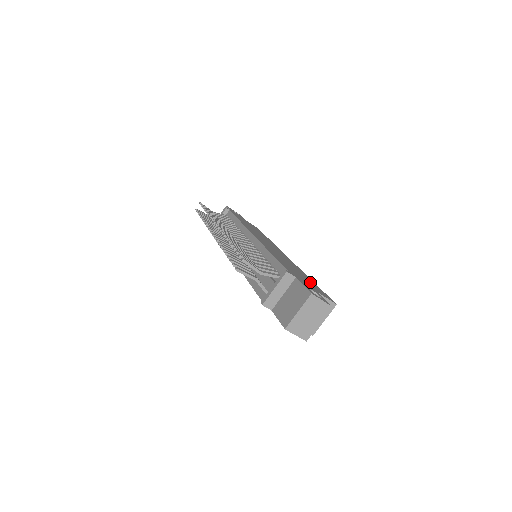
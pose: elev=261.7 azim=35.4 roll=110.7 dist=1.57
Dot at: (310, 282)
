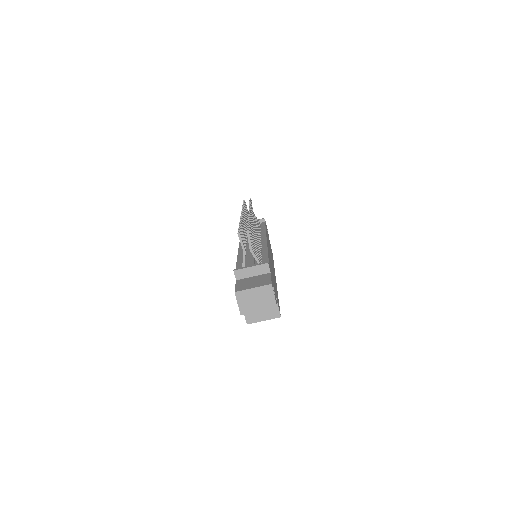
Dot at: (276, 292)
